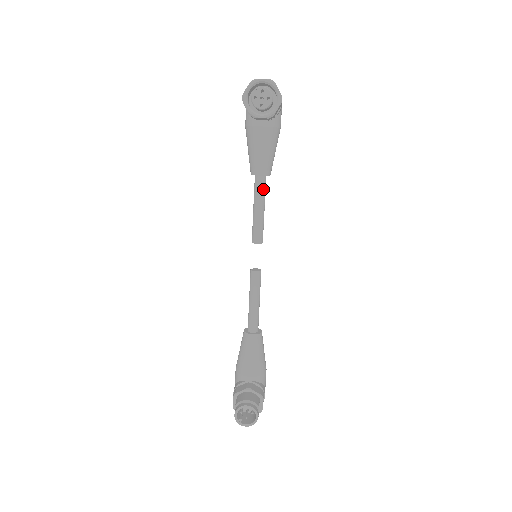
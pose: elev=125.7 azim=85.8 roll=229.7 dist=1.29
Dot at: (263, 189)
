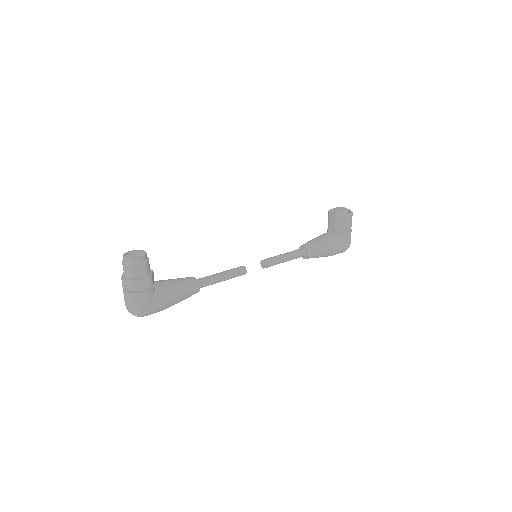
Dot at: (298, 252)
